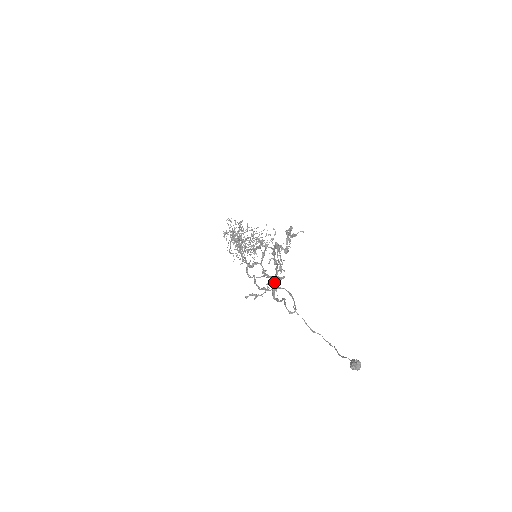
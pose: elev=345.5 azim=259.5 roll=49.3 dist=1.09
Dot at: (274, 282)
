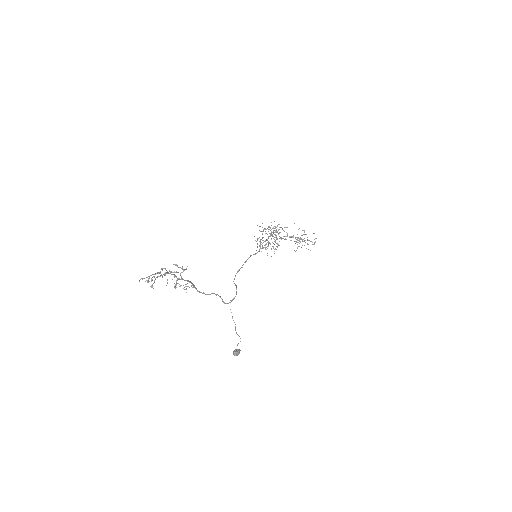
Dot at: (194, 285)
